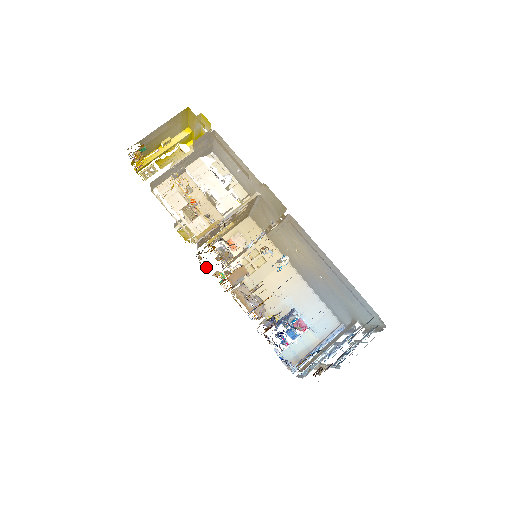
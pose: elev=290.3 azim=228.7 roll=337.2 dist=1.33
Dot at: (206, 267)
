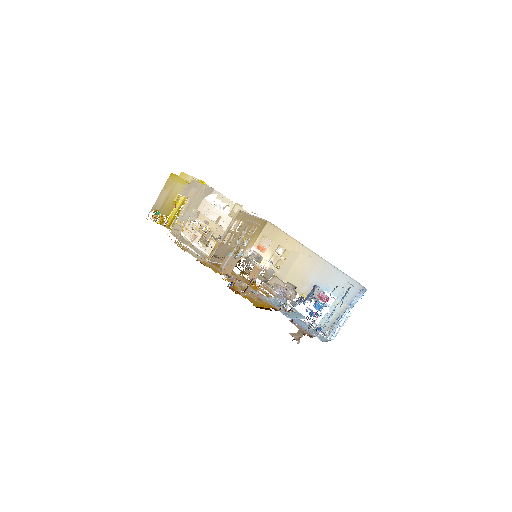
Dot at: (248, 272)
